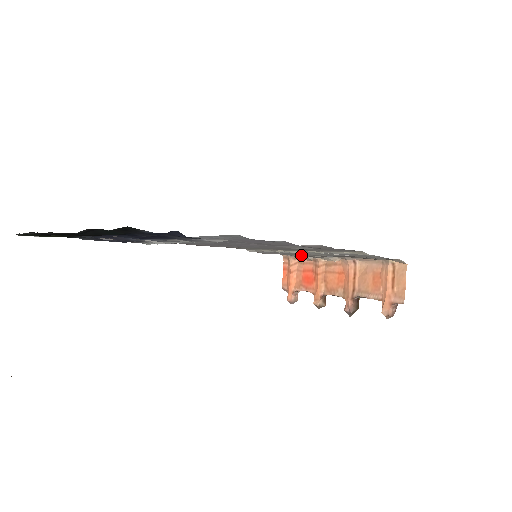
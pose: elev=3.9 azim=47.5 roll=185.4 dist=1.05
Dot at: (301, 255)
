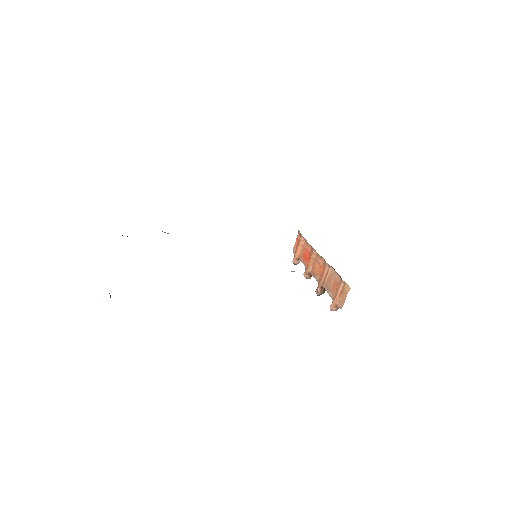
Dot at: occluded
